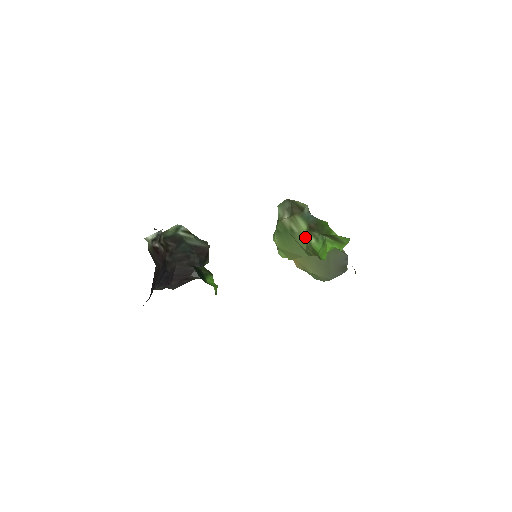
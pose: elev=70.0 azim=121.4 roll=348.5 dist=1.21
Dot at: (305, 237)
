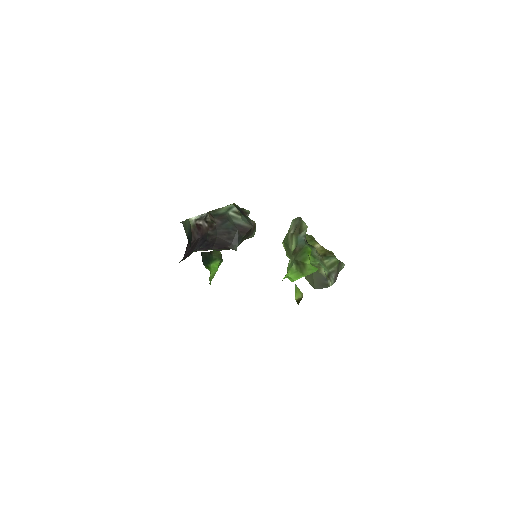
Dot at: occluded
